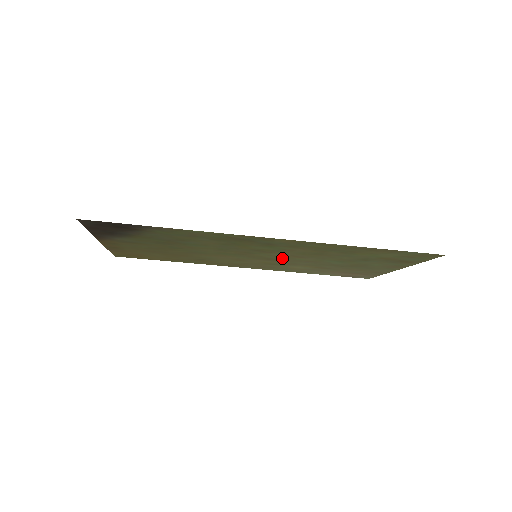
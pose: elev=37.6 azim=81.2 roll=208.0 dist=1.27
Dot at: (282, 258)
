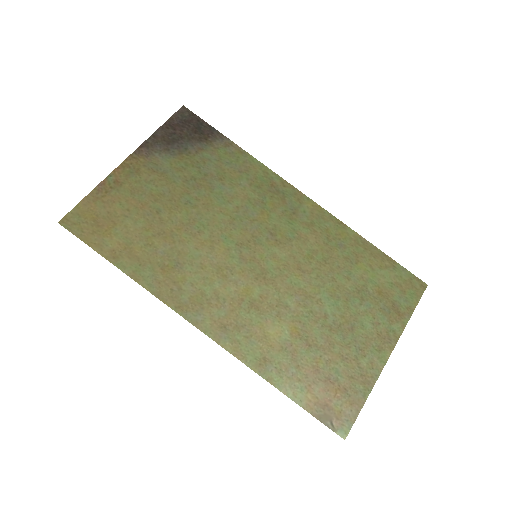
Dot at: (279, 273)
